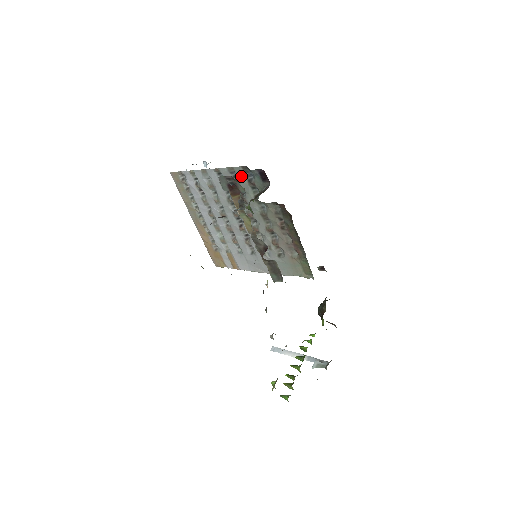
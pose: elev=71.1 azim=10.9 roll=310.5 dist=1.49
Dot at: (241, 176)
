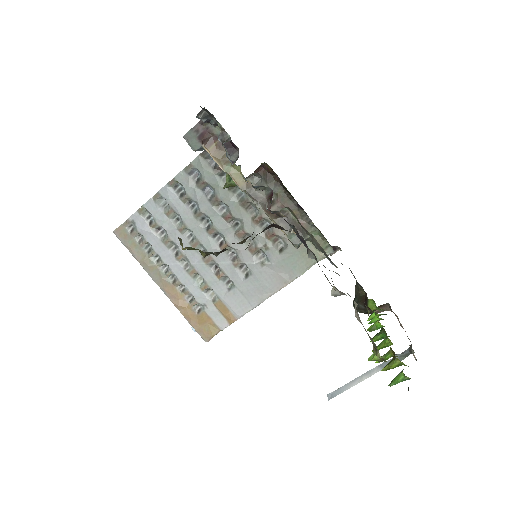
Dot at: (203, 168)
